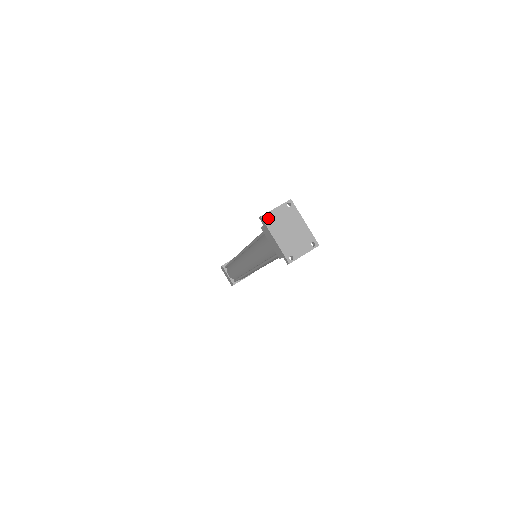
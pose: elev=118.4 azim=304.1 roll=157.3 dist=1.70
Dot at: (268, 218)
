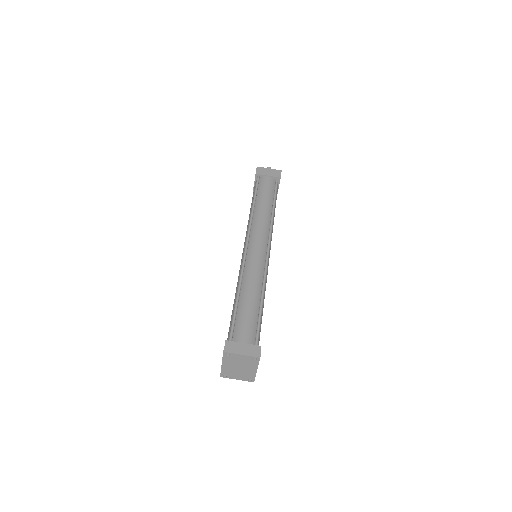
Dot at: (229, 354)
